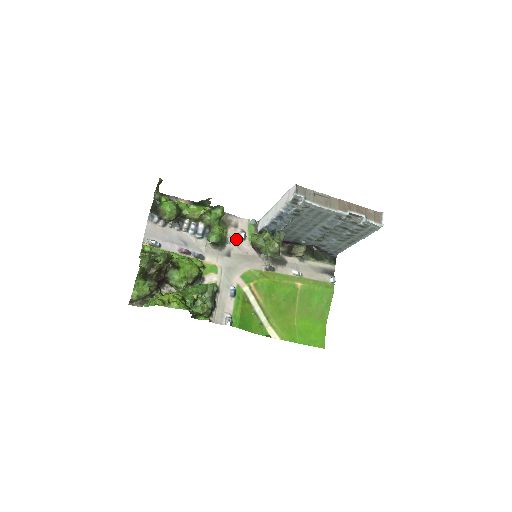
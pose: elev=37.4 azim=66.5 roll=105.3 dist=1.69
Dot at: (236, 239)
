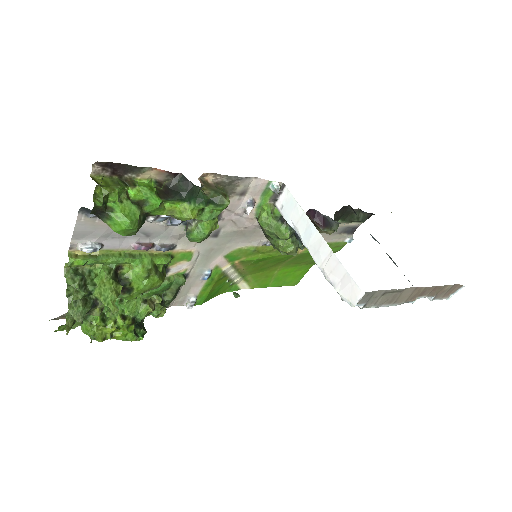
Dot at: (236, 212)
